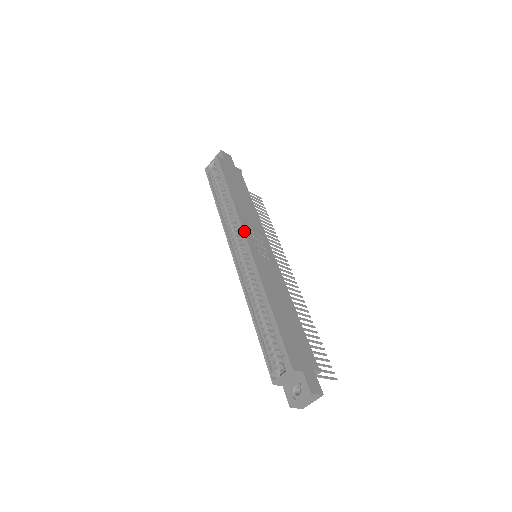
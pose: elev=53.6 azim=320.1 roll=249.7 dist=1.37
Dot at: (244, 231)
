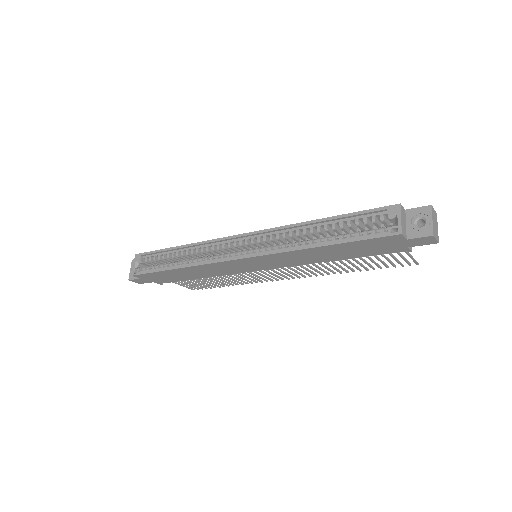
Dot at: (230, 236)
